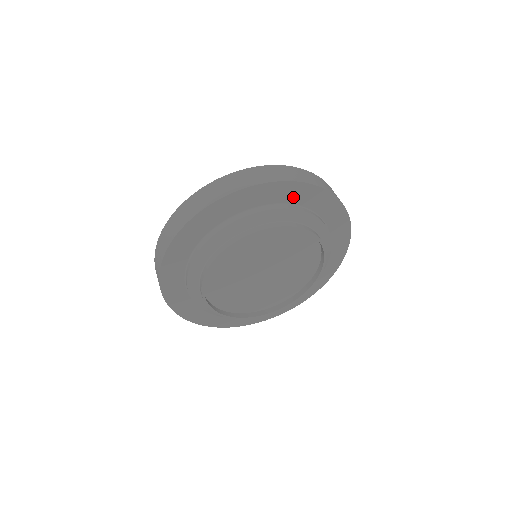
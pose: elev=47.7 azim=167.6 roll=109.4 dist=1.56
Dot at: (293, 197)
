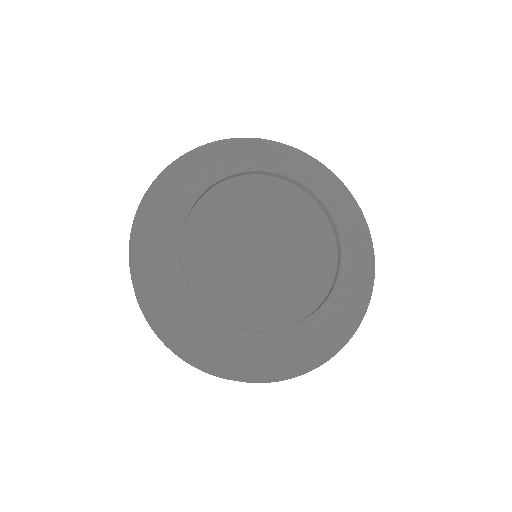
Dot at: (216, 161)
